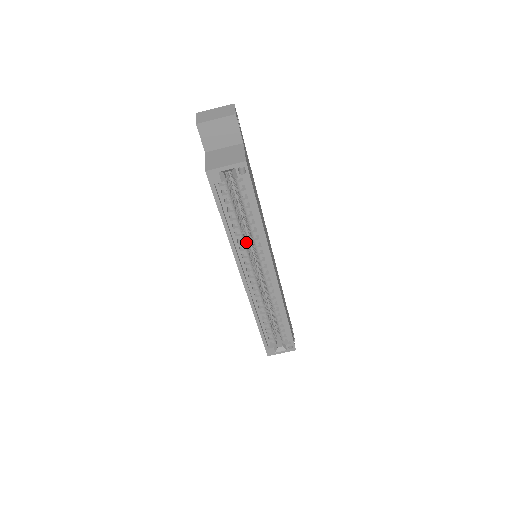
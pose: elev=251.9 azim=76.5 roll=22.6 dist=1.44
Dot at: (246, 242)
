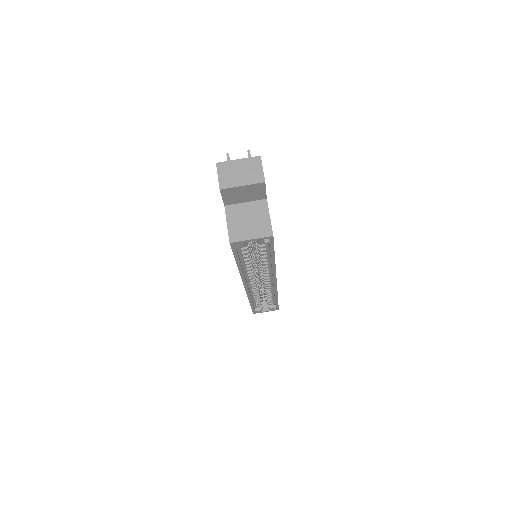
Dot at: (254, 265)
